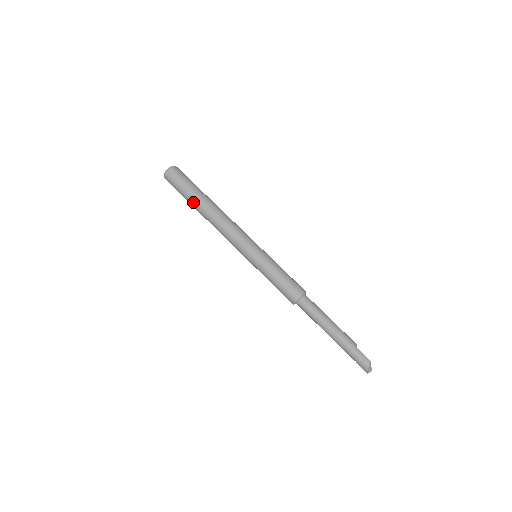
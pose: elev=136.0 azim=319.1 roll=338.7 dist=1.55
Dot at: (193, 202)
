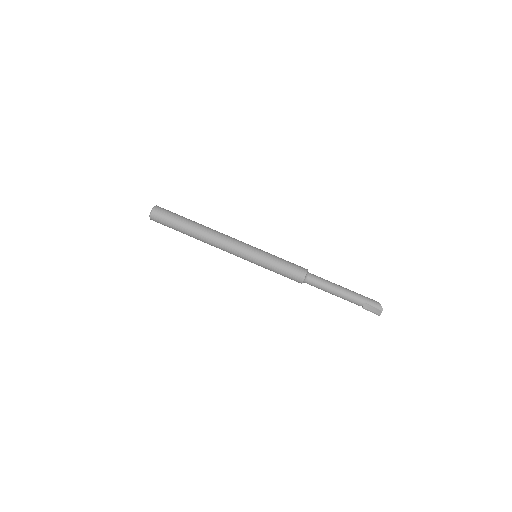
Dot at: (188, 223)
